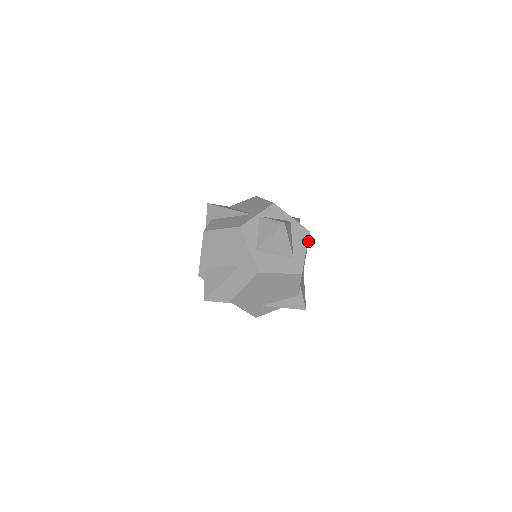
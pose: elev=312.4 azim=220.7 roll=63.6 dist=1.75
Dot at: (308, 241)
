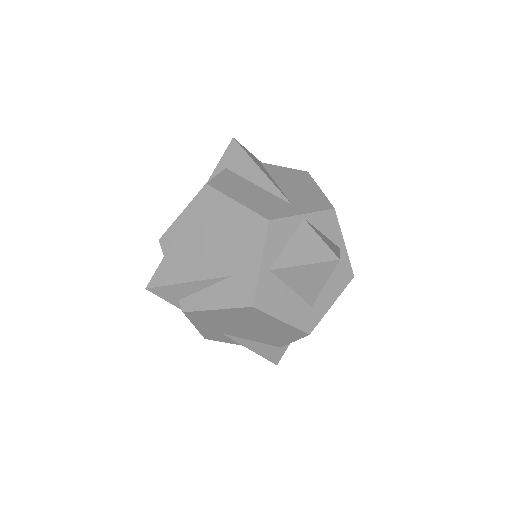
Dot at: occluded
